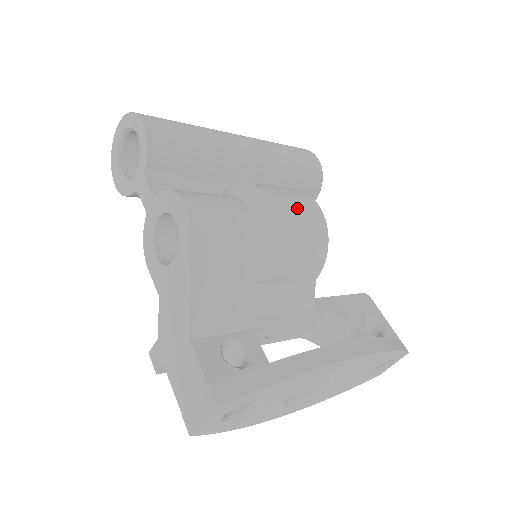
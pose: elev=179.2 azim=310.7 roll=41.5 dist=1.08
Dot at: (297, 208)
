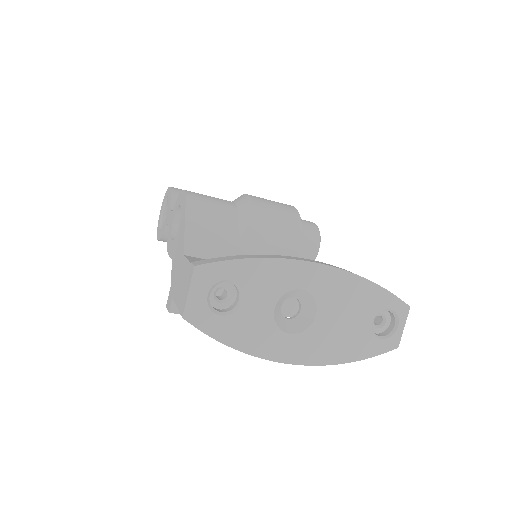
Dot at: (271, 201)
